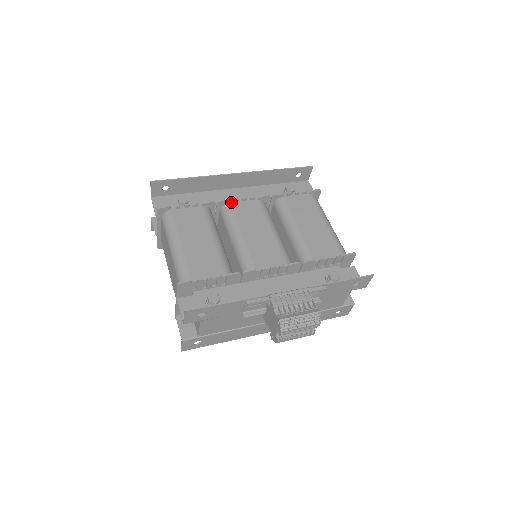
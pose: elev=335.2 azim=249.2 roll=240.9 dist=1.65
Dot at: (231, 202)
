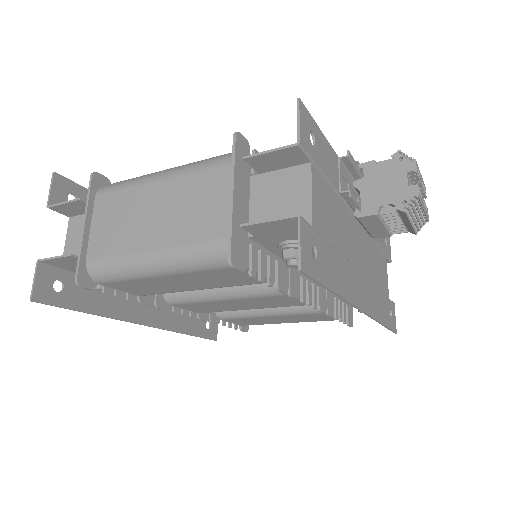
Dot at: occluded
